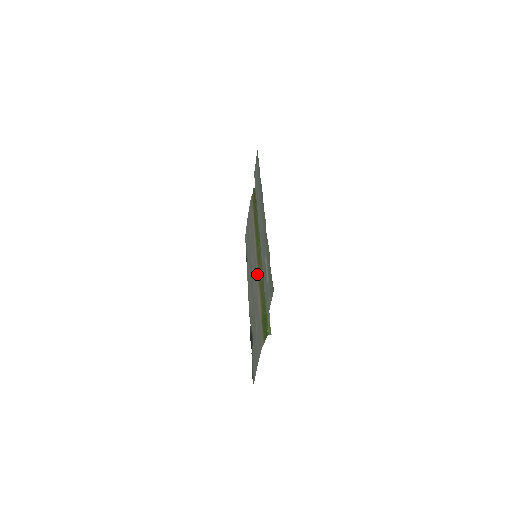
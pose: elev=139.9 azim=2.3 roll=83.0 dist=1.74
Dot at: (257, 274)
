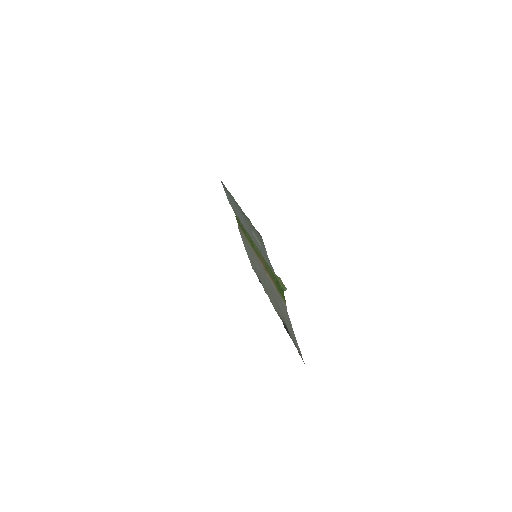
Dot at: (262, 266)
